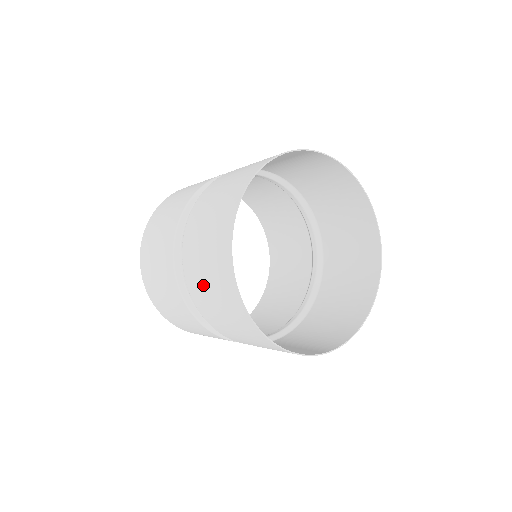
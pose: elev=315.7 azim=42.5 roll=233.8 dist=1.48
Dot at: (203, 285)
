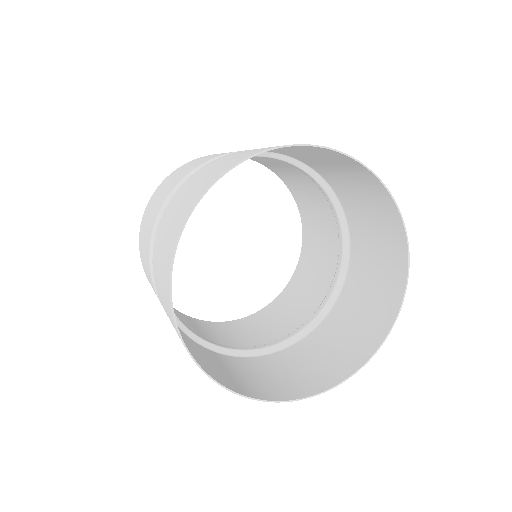
Dot at: occluded
